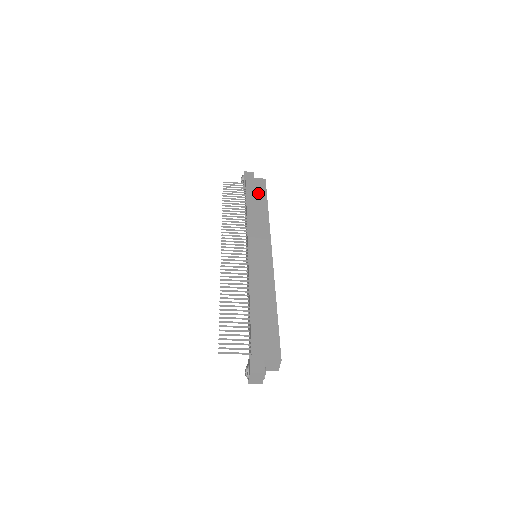
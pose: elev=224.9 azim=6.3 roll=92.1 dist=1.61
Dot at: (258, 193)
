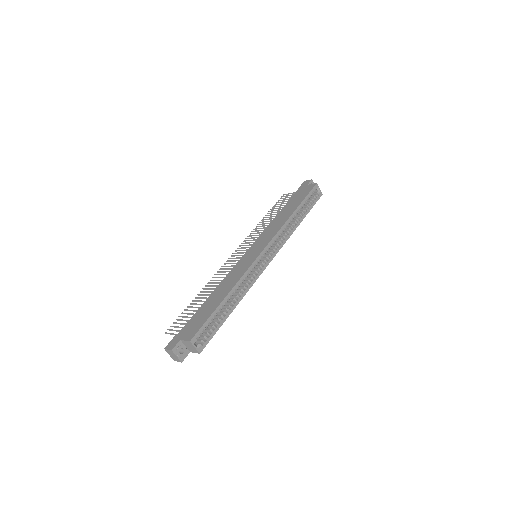
Dot at: (298, 198)
